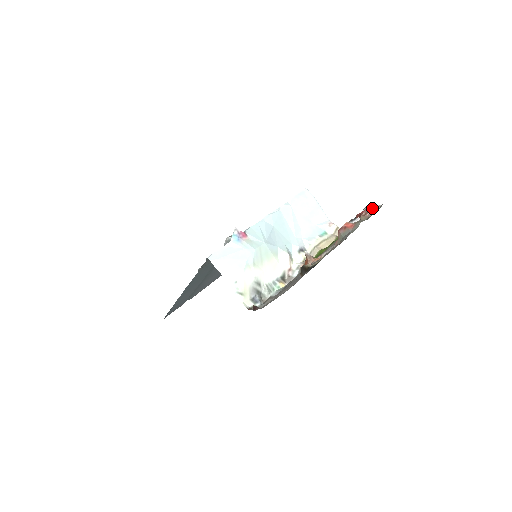
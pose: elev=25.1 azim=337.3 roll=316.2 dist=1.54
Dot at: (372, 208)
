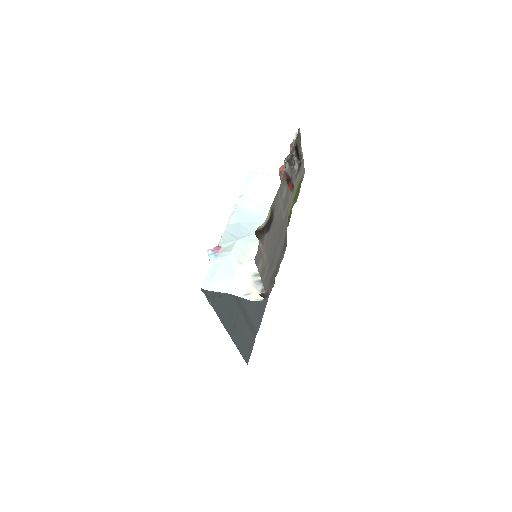
Dot at: occluded
